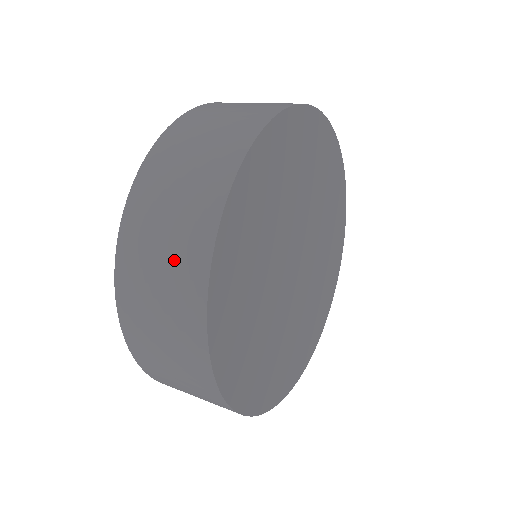
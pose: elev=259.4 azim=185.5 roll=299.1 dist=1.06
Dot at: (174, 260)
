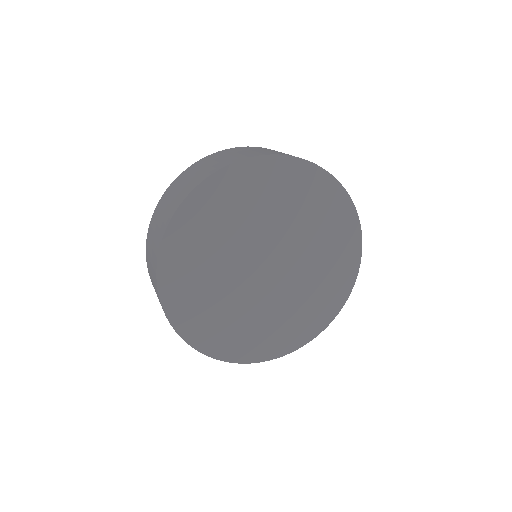
Dot at: occluded
